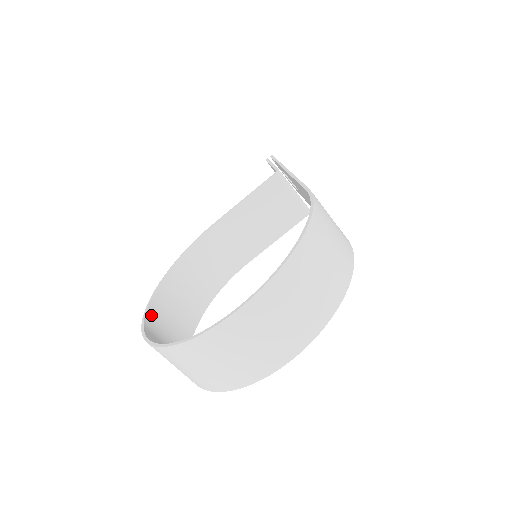
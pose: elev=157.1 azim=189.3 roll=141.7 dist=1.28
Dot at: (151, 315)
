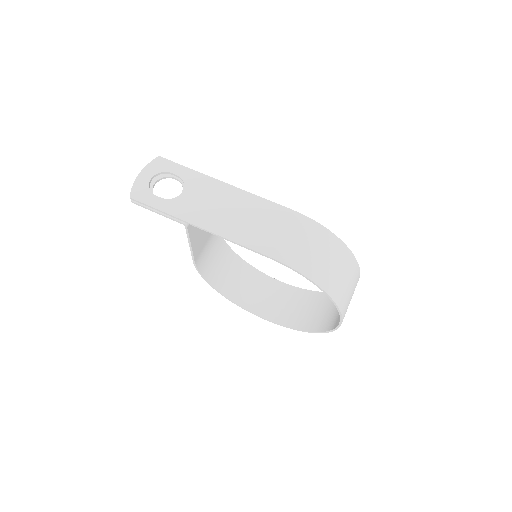
Dot at: (252, 308)
